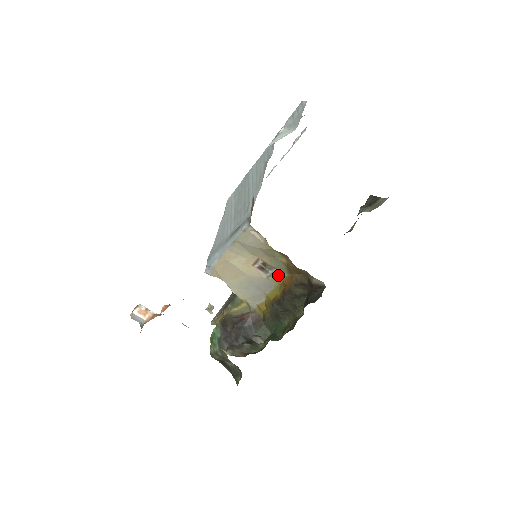
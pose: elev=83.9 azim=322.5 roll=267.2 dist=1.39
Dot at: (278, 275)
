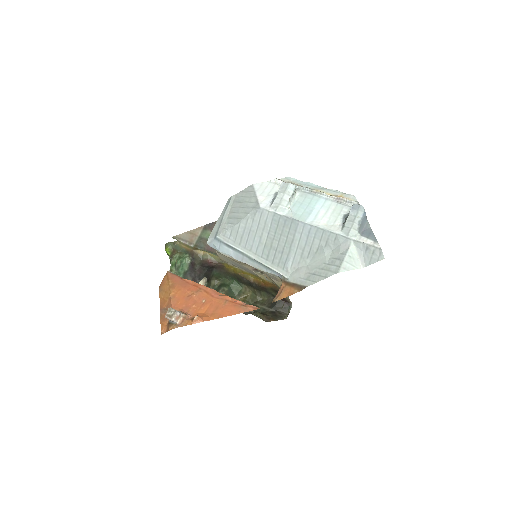
Dot at: (264, 277)
